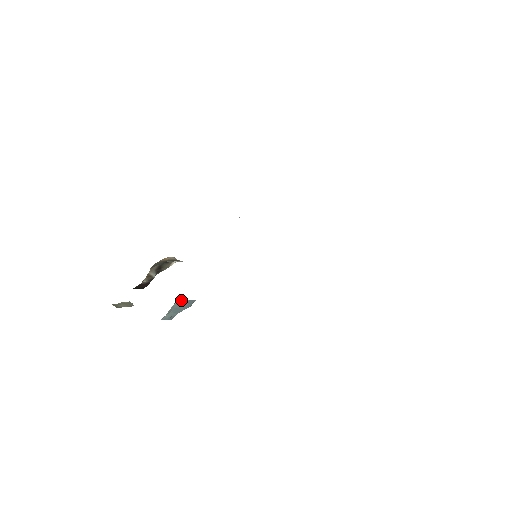
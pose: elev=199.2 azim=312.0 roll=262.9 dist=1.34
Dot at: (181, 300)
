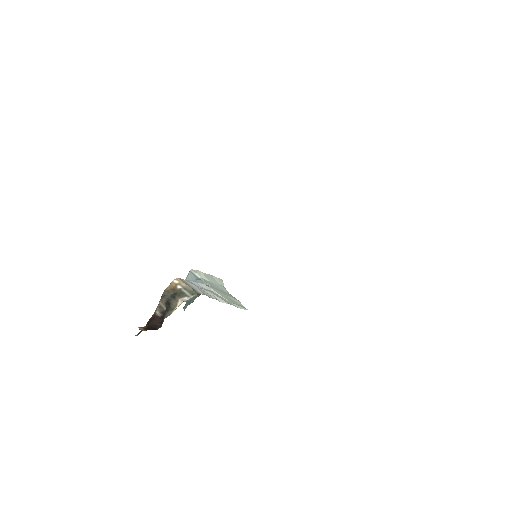
Dot at: (191, 277)
